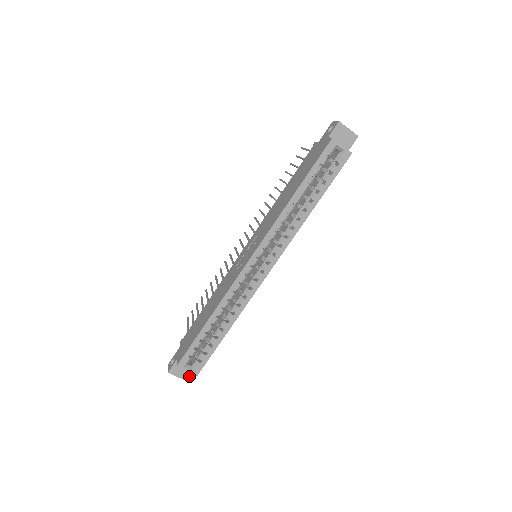
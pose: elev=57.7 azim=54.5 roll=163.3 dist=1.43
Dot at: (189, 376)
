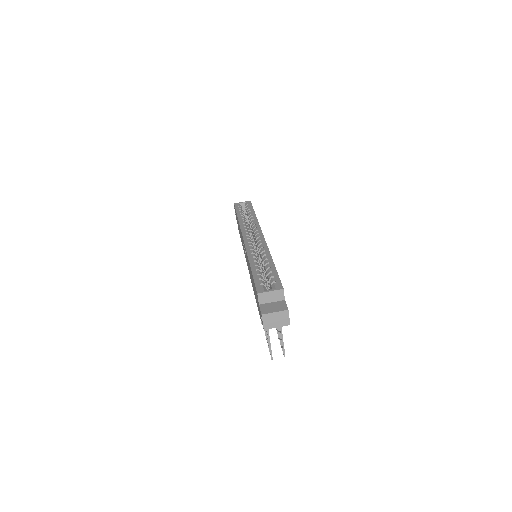
Dot at: (284, 307)
